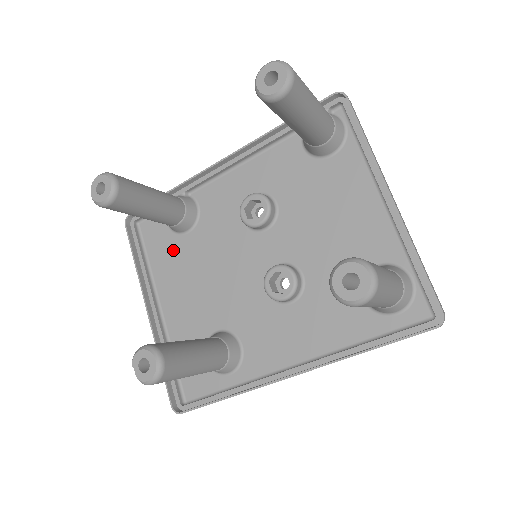
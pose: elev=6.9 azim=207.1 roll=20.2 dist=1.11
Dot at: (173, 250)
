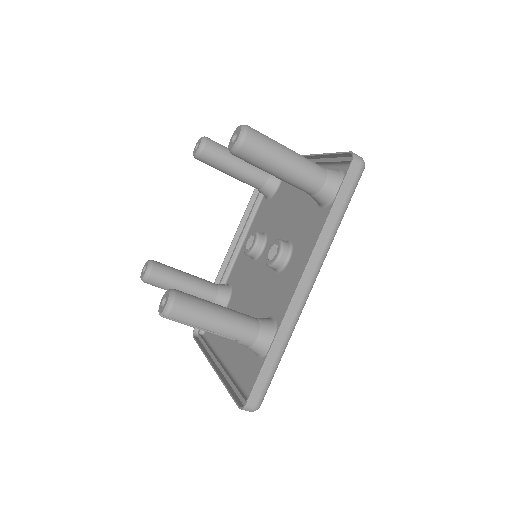
Dot at: occluded
